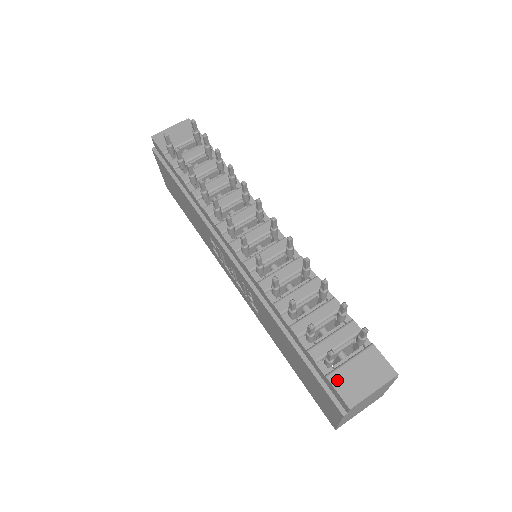
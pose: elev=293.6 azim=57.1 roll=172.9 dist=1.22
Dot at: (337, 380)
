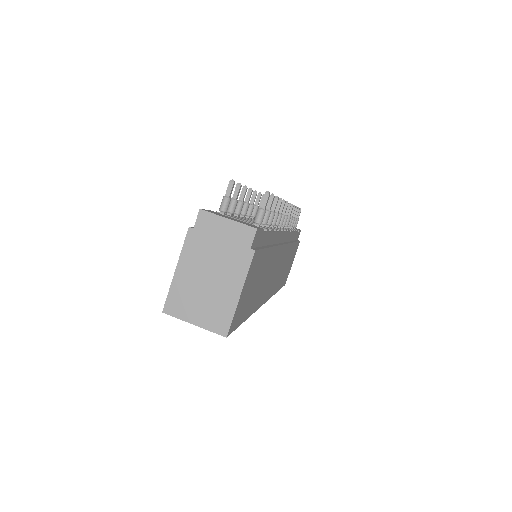
Dot at: (215, 212)
